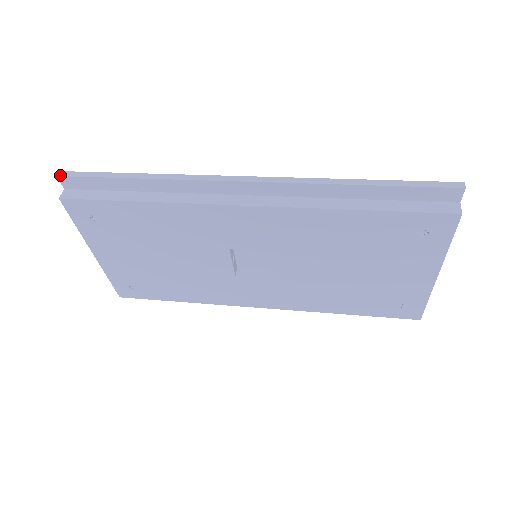
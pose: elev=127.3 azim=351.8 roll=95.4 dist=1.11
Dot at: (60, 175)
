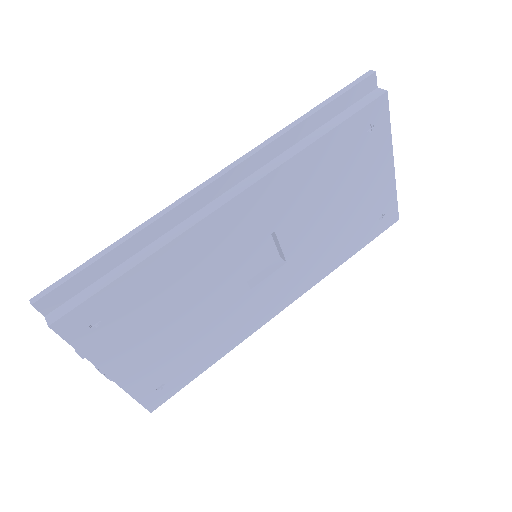
Dot at: (34, 301)
